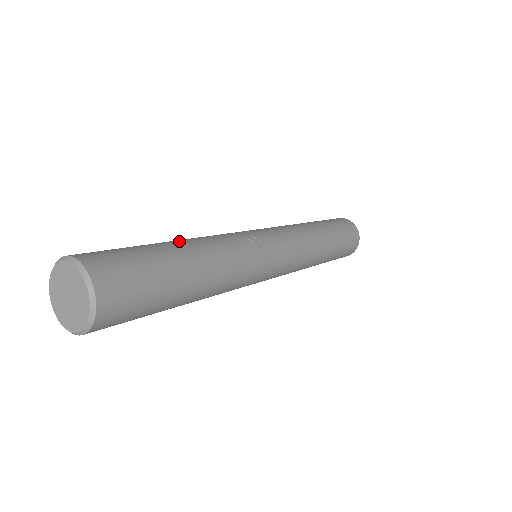
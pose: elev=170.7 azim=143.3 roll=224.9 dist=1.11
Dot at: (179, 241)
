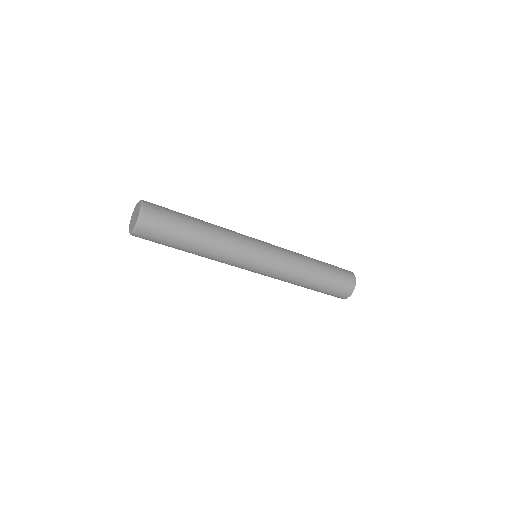
Dot at: occluded
